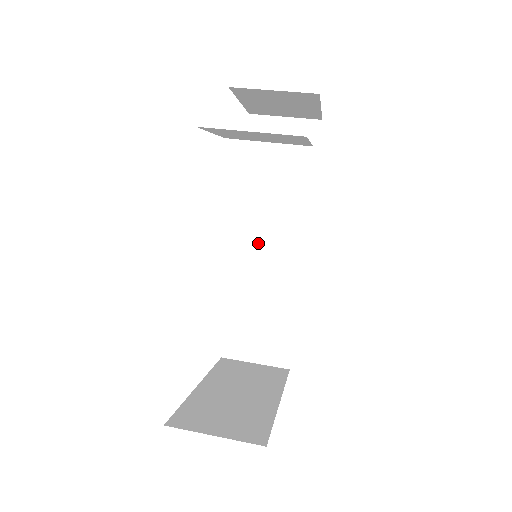
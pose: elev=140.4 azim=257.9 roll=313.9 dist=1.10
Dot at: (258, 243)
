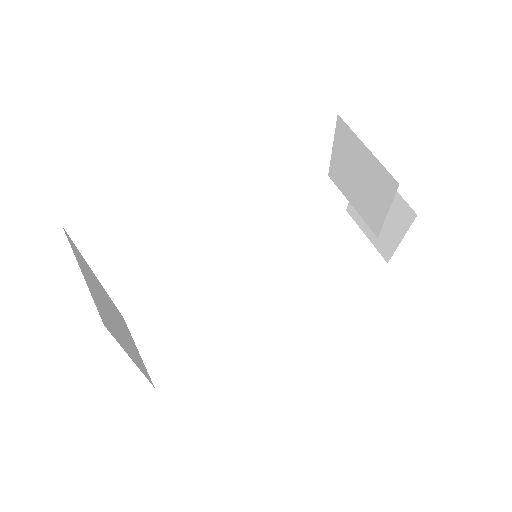
Dot at: (254, 281)
